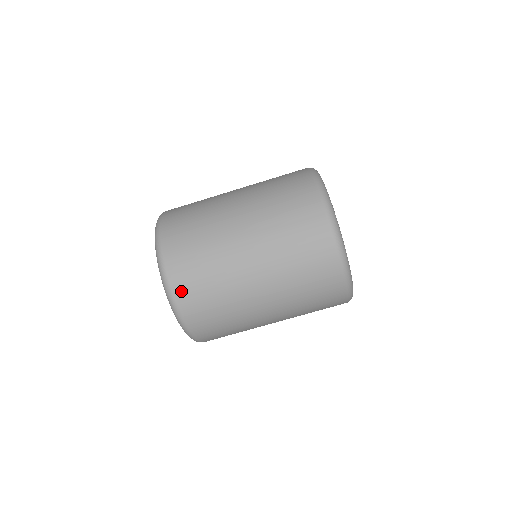
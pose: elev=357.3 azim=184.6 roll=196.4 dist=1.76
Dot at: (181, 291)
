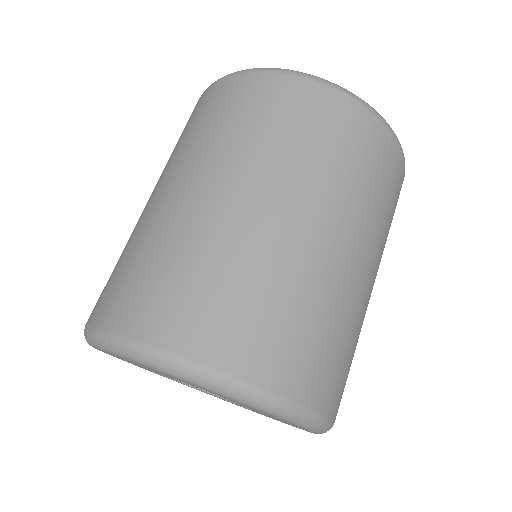
Dot at: (326, 396)
